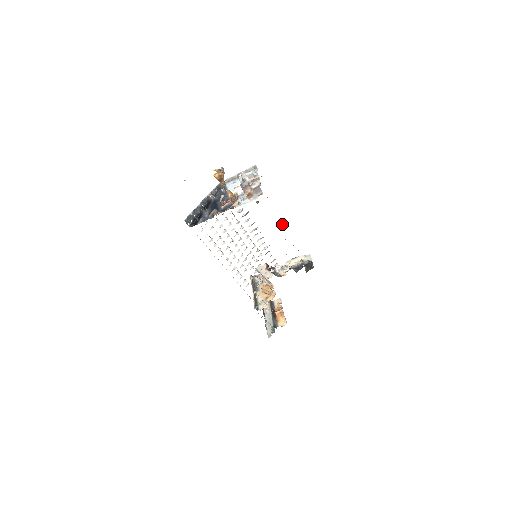
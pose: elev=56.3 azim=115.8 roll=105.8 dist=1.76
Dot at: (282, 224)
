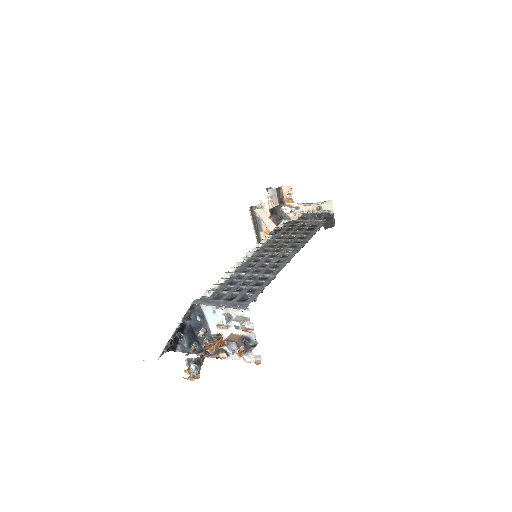
Dot at: occluded
